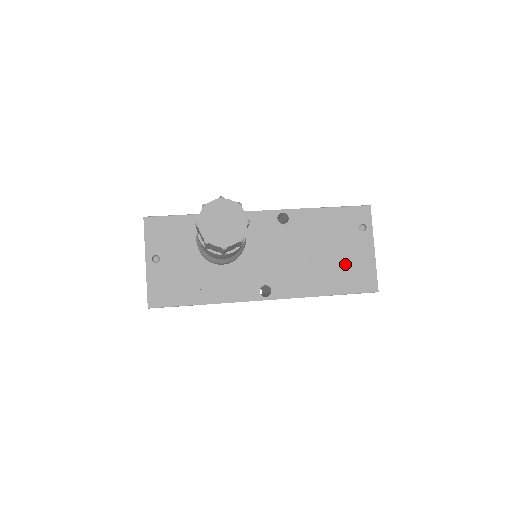
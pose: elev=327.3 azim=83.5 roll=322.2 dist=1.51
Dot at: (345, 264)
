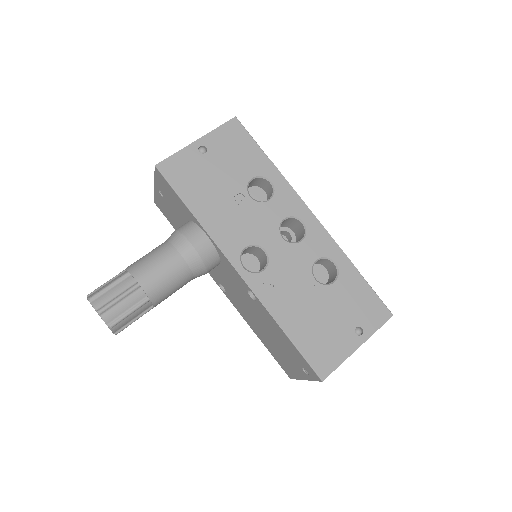
Dot at: (279, 353)
